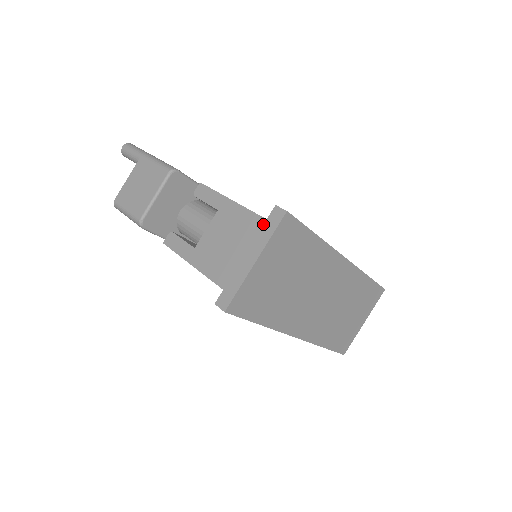
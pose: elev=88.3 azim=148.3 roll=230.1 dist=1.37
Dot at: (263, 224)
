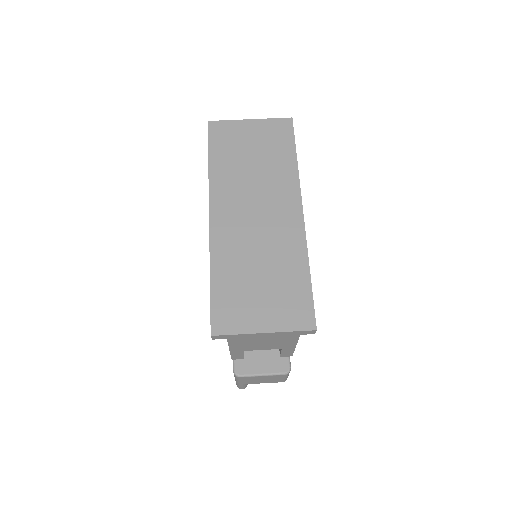
Dot at: occluded
